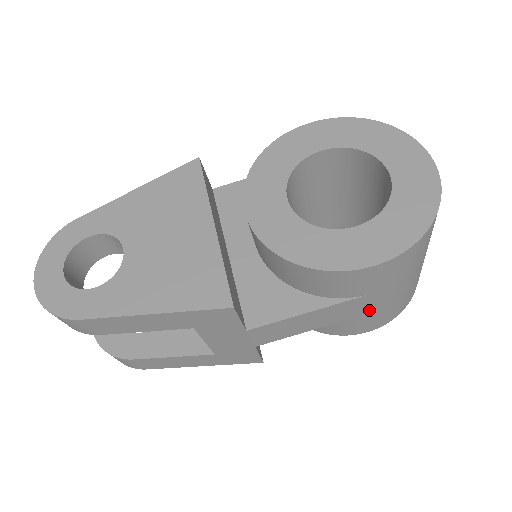
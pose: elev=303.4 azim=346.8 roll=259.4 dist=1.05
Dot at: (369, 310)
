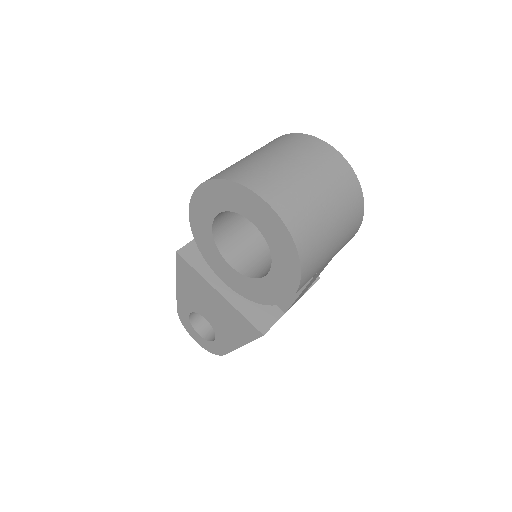
Dot at: occluded
